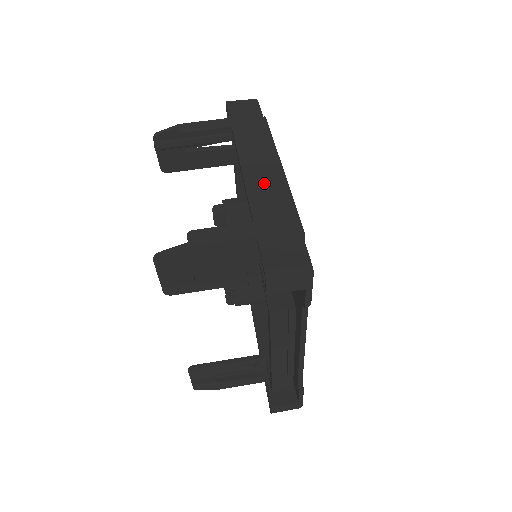
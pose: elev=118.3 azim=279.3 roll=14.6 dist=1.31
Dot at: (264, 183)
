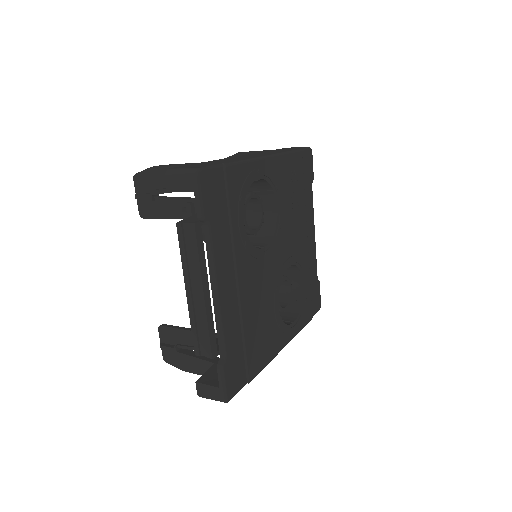
Dot at: (241, 157)
